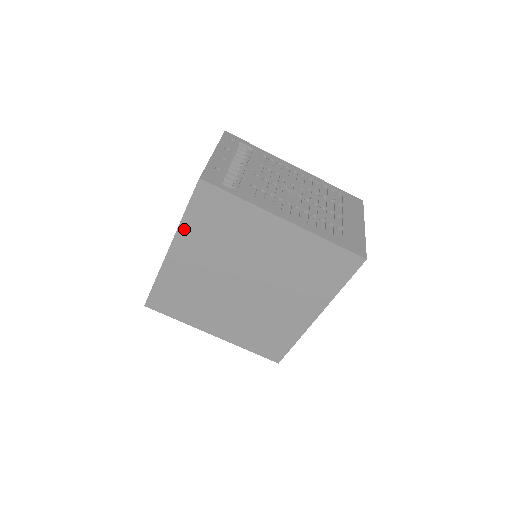
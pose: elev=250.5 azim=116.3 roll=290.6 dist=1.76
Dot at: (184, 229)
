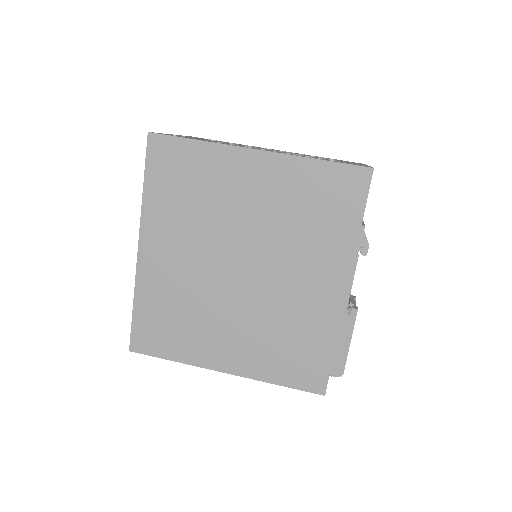
Dot at: (148, 210)
